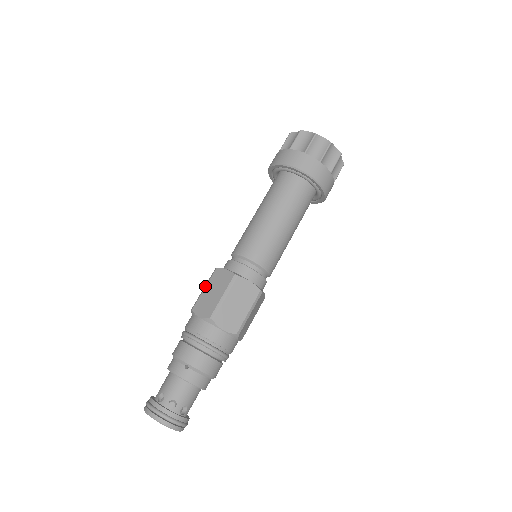
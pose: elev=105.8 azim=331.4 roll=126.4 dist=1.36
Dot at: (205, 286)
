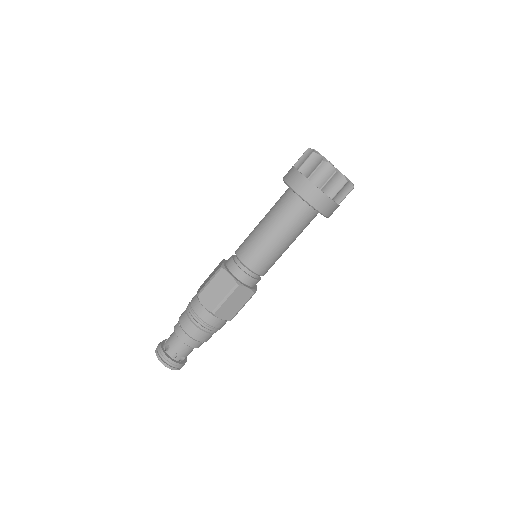
Dot at: occluded
